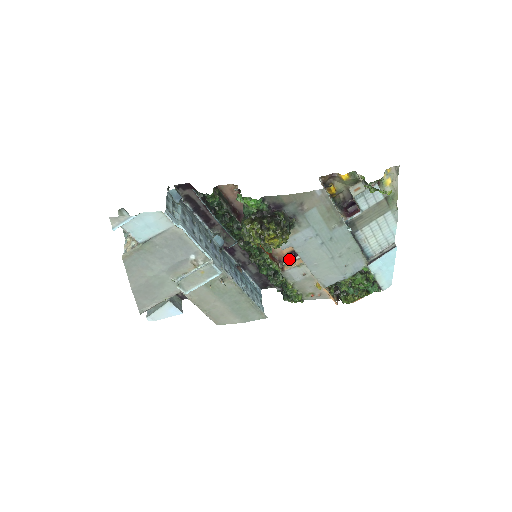
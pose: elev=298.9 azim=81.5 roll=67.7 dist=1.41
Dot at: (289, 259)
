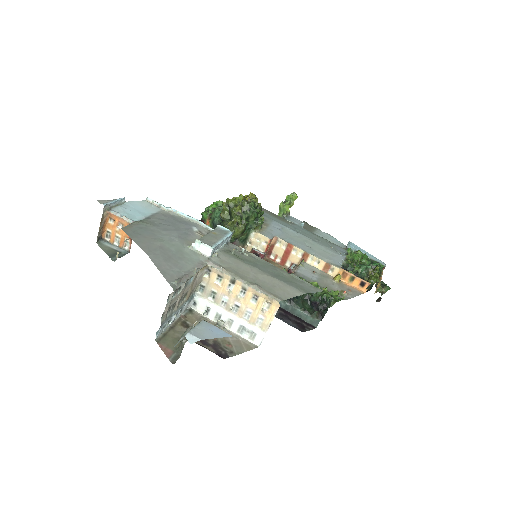
Dot at: (289, 270)
